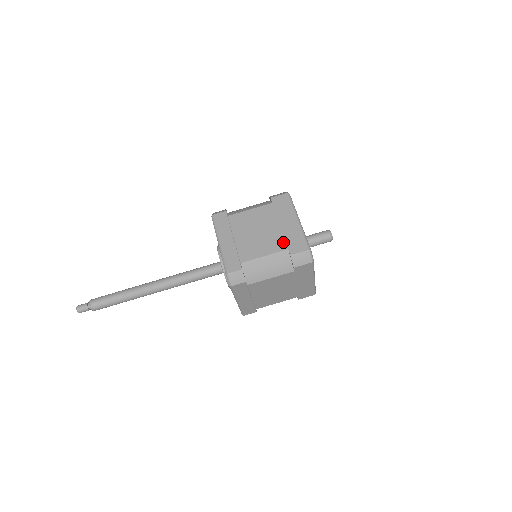
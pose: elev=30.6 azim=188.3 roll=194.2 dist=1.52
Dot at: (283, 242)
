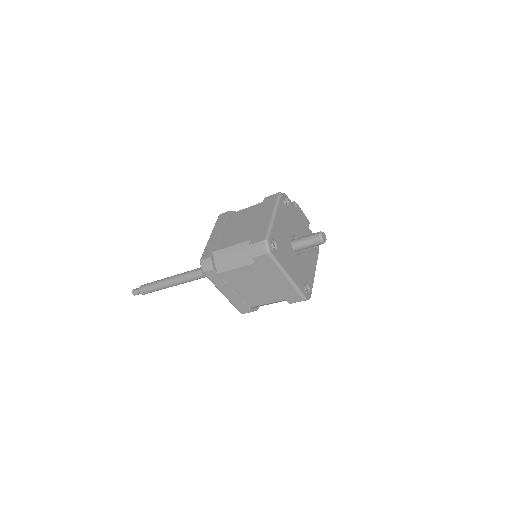
Dot at: (250, 234)
